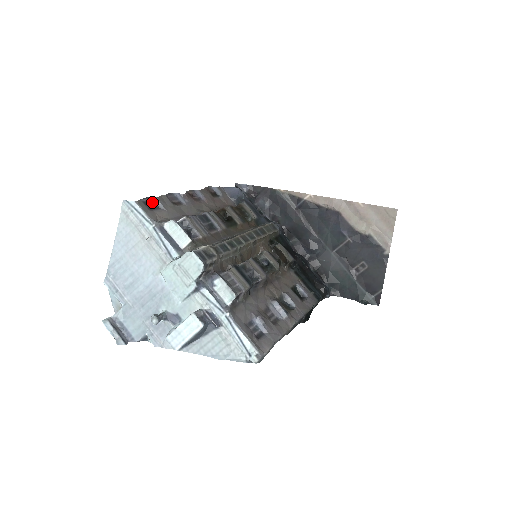
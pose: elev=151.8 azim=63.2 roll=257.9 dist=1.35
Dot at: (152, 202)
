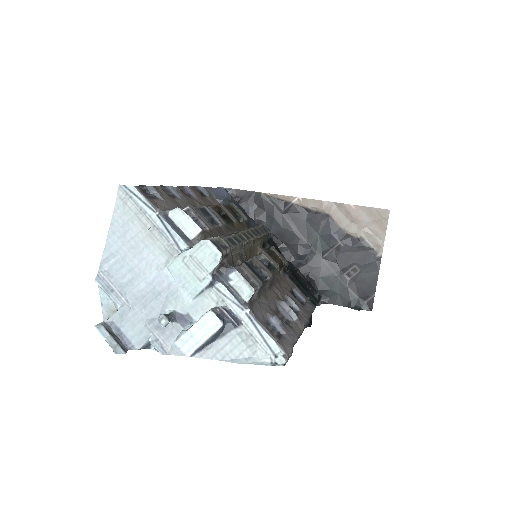
Dot at: (148, 191)
